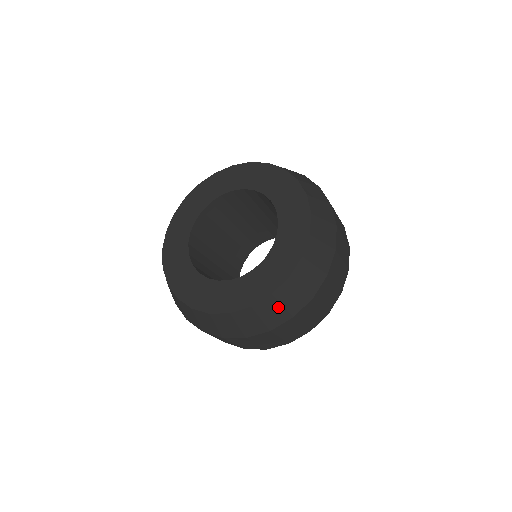
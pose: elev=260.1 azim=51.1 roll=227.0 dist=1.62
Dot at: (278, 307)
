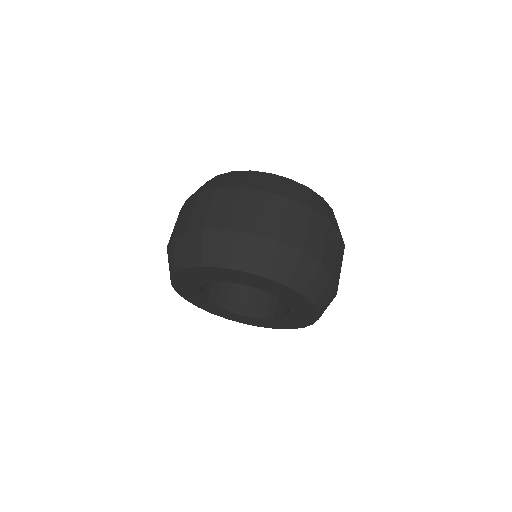
Dot at: occluded
